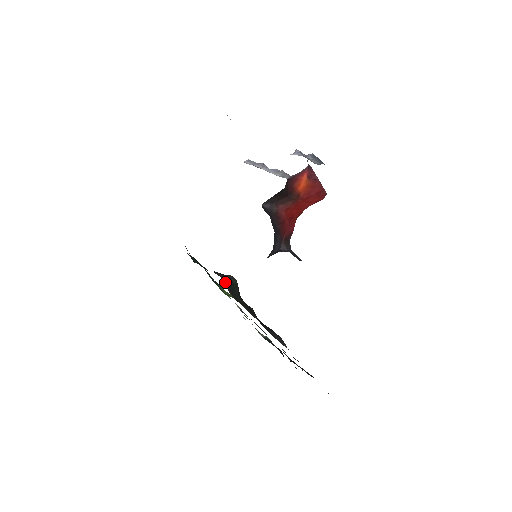
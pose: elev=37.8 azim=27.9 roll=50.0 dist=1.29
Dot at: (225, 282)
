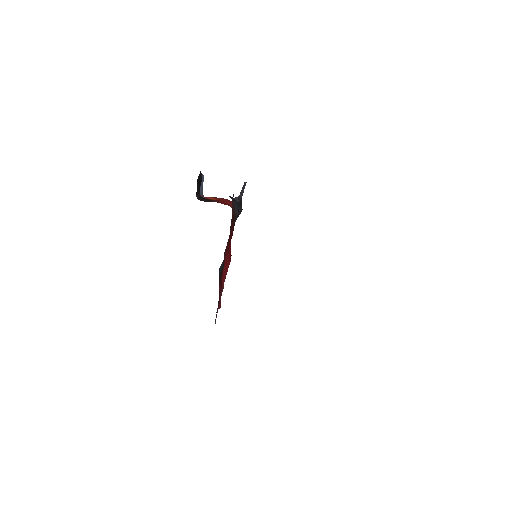
Dot at: occluded
